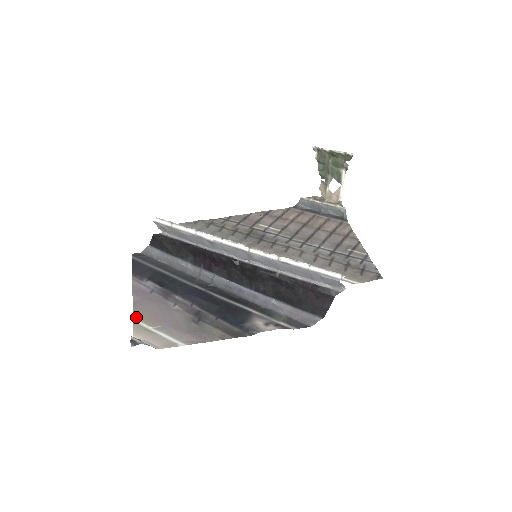
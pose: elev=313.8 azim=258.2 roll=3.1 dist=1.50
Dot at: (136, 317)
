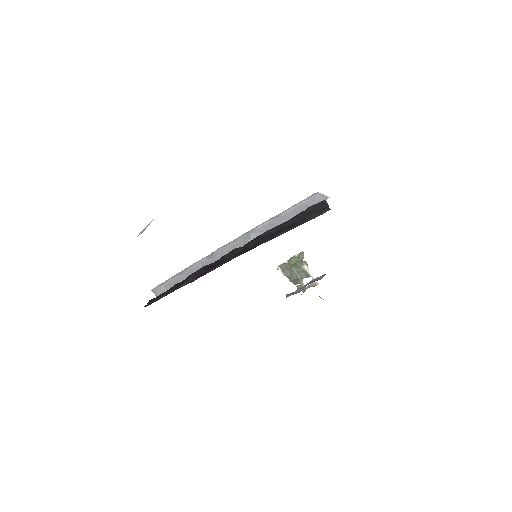
Dot at: occluded
